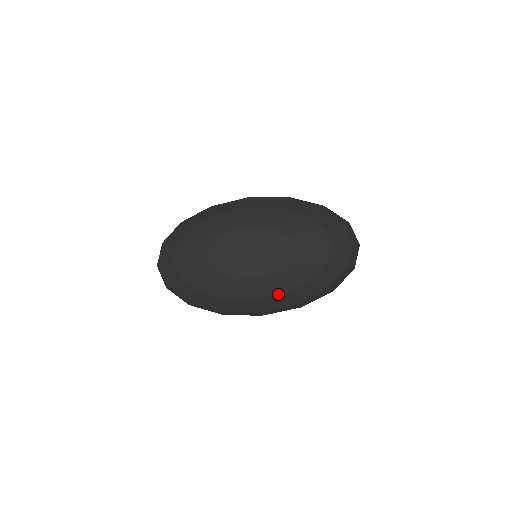
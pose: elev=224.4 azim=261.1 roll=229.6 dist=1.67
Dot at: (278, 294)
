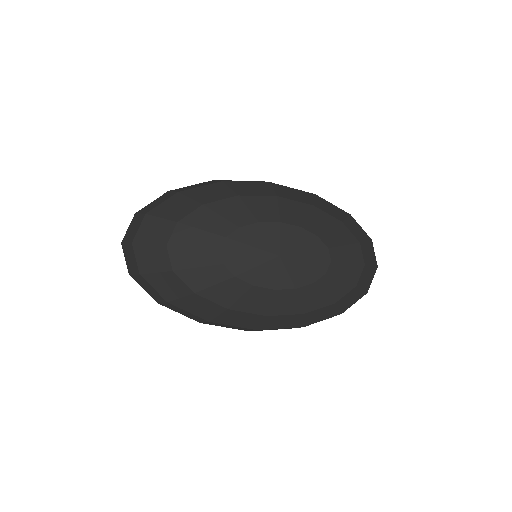
Dot at: (295, 314)
